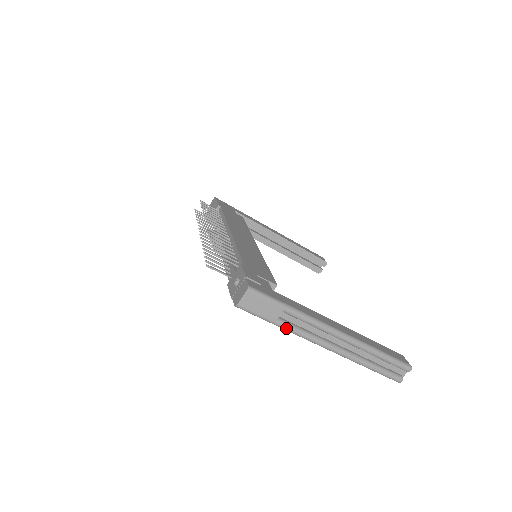
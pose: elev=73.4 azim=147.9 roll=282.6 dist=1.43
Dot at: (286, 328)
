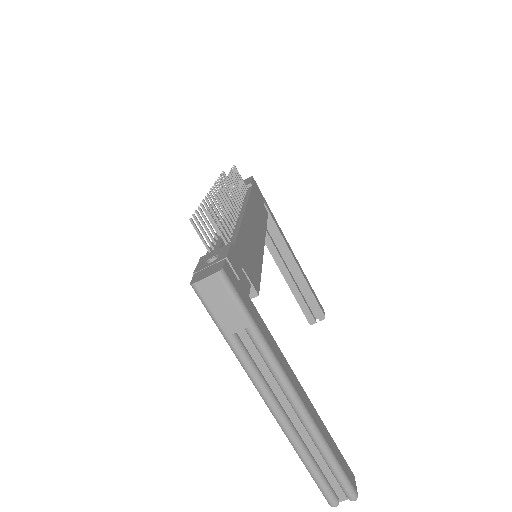
Dot at: (236, 352)
